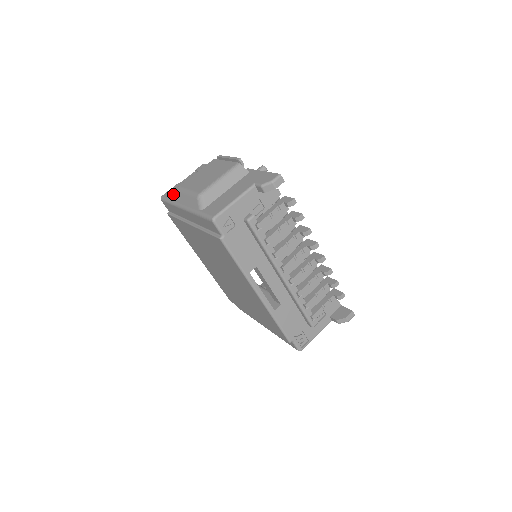
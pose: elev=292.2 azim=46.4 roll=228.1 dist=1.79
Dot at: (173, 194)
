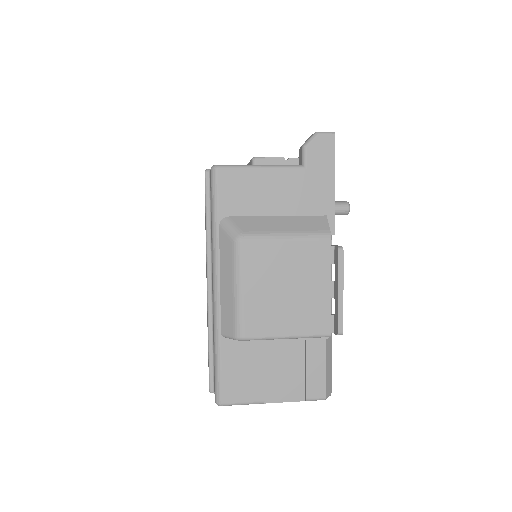
Dot at: occluded
